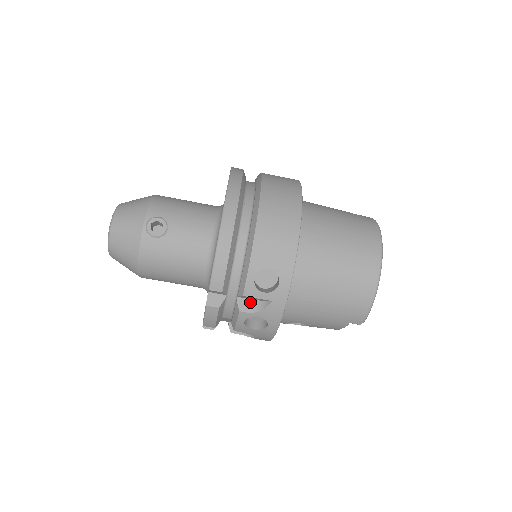
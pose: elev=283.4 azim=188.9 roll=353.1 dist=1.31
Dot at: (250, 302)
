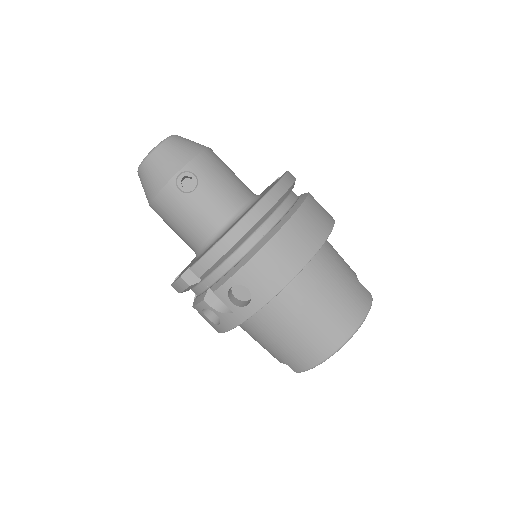
Dot at: (217, 299)
